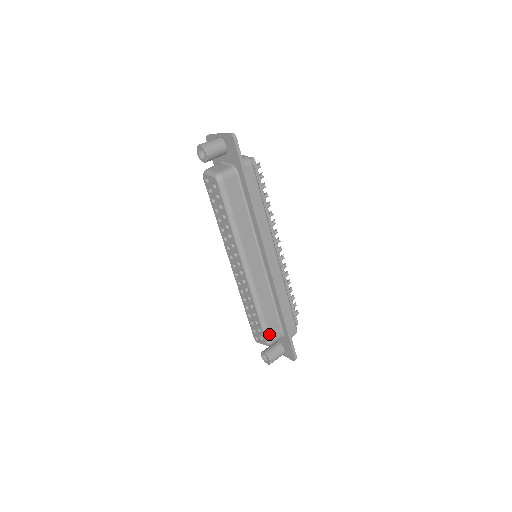
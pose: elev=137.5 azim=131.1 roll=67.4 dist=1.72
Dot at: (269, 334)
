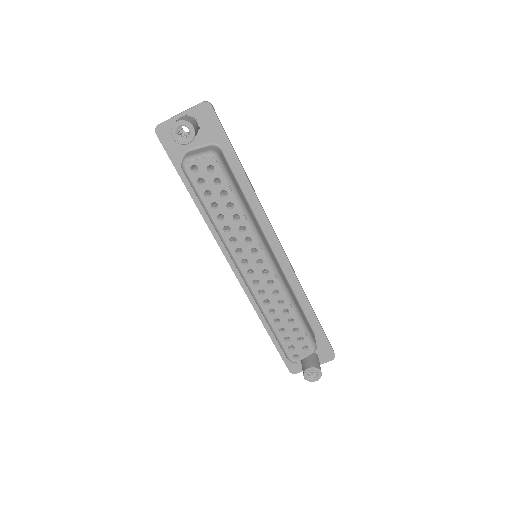
Dot at: (311, 336)
